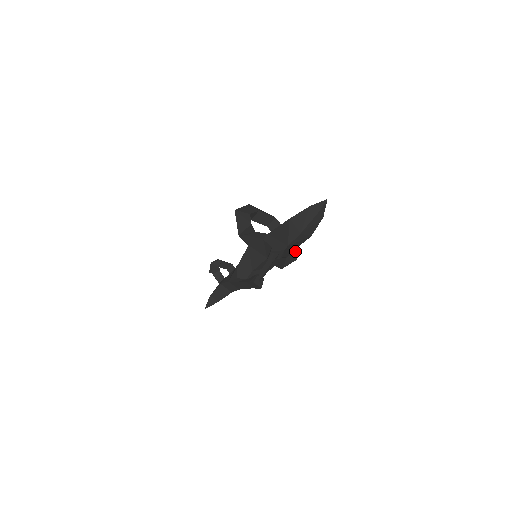
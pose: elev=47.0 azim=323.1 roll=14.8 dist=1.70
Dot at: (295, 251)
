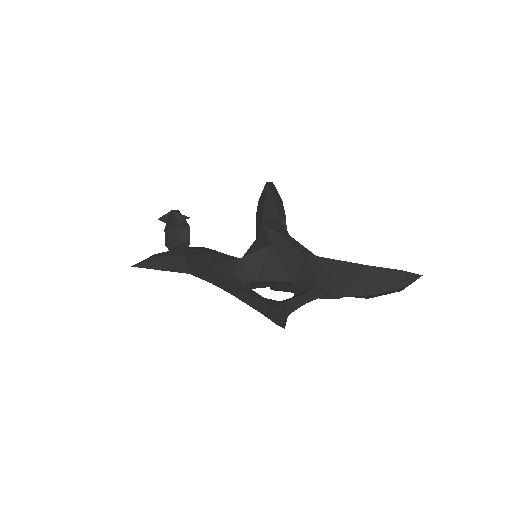
Dot at: occluded
